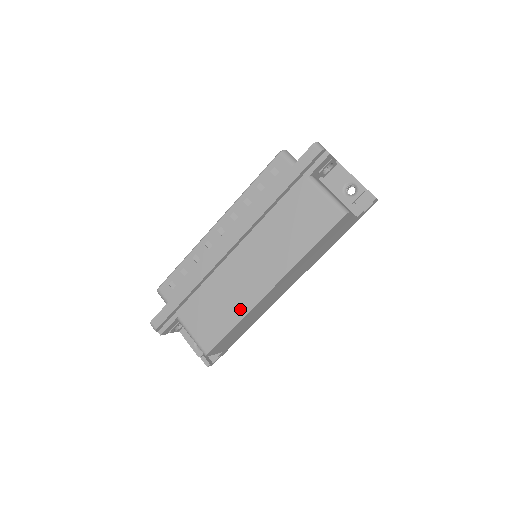
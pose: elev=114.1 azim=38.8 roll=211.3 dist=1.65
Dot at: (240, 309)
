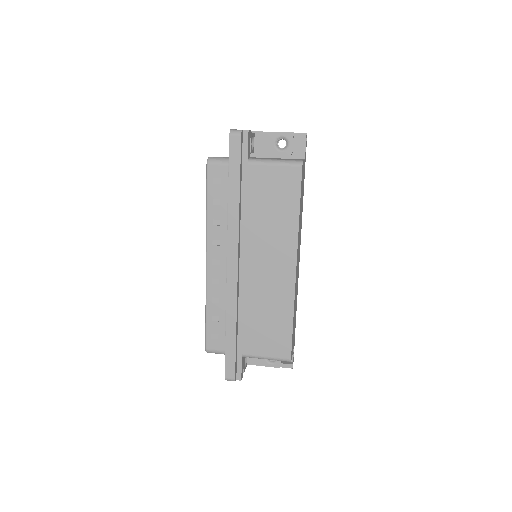
Dot at: (285, 304)
